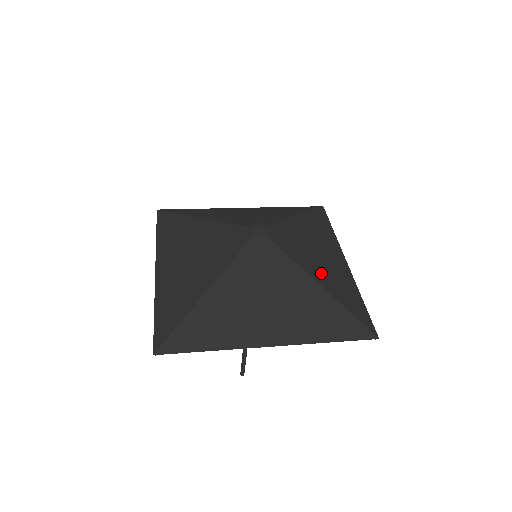
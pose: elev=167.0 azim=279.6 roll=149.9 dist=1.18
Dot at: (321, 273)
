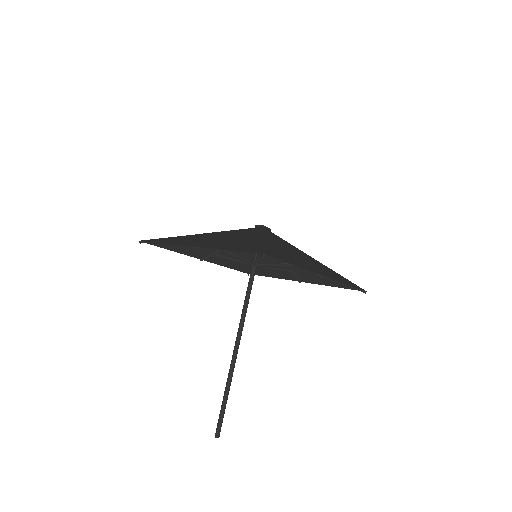
Dot at: occluded
